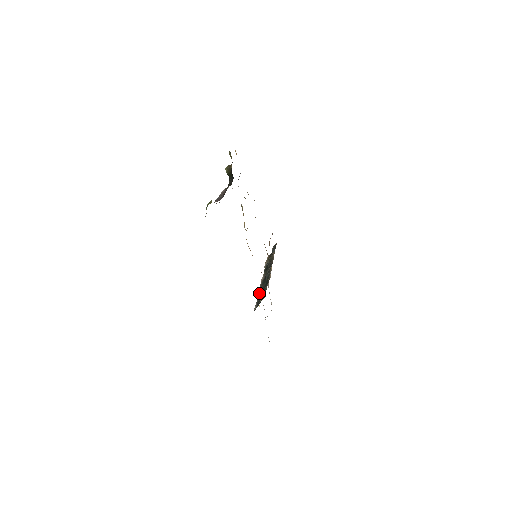
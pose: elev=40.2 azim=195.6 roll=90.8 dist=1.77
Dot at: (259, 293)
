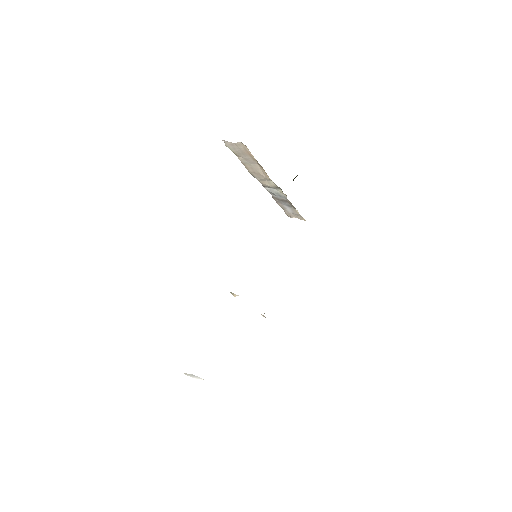
Dot at: occluded
